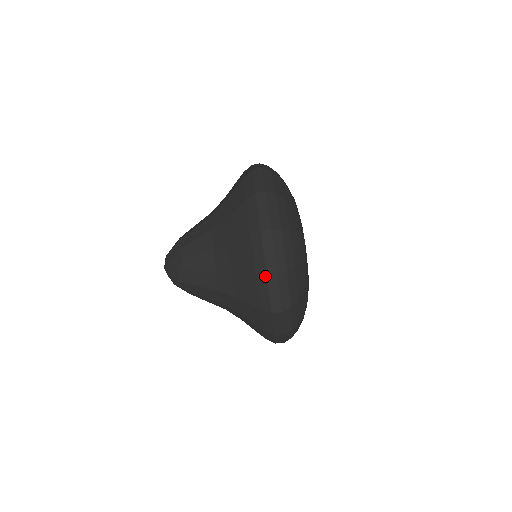
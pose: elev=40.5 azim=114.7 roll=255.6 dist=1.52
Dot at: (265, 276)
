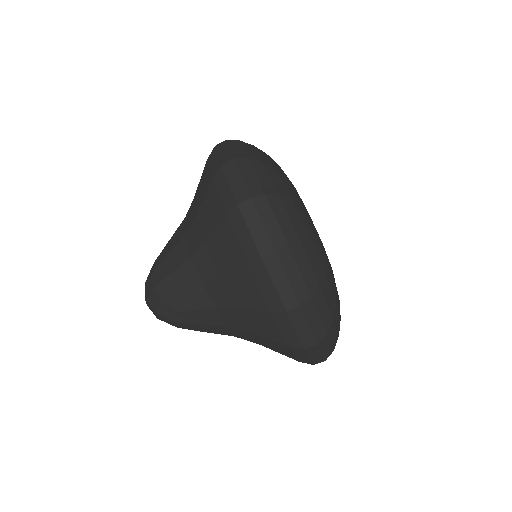
Dot at: (303, 350)
